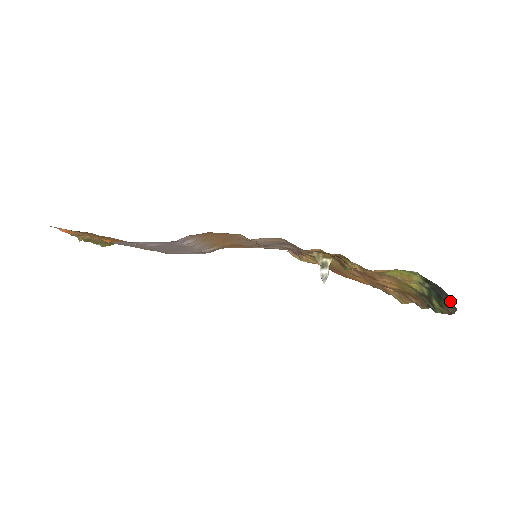
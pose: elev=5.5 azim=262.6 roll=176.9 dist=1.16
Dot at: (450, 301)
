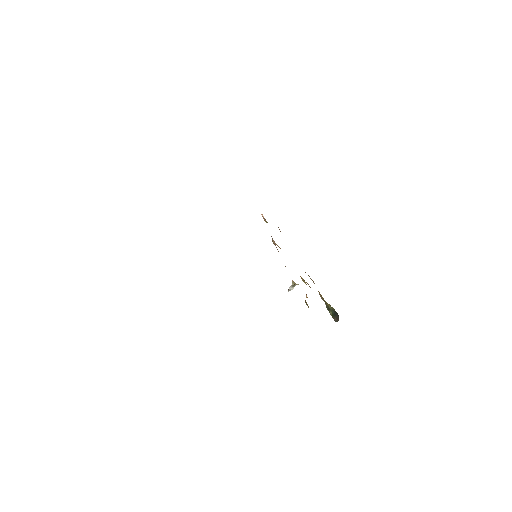
Dot at: (338, 319)
